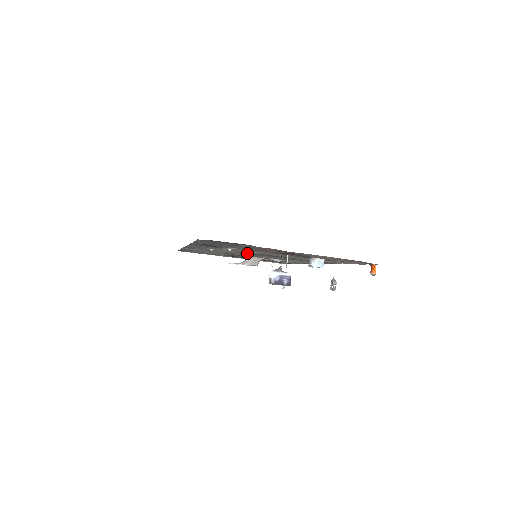
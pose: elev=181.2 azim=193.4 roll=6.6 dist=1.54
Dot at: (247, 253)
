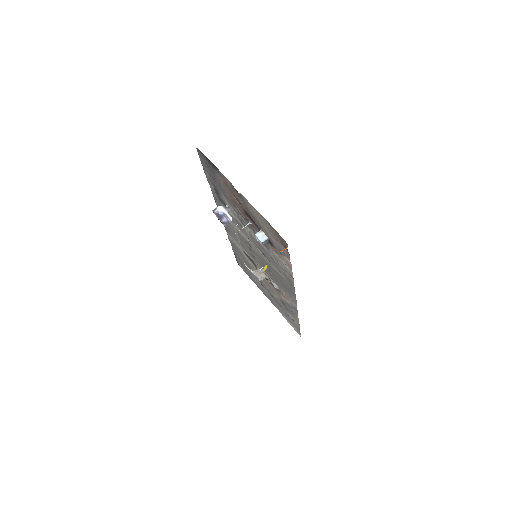
Dot at: (249, 243)
